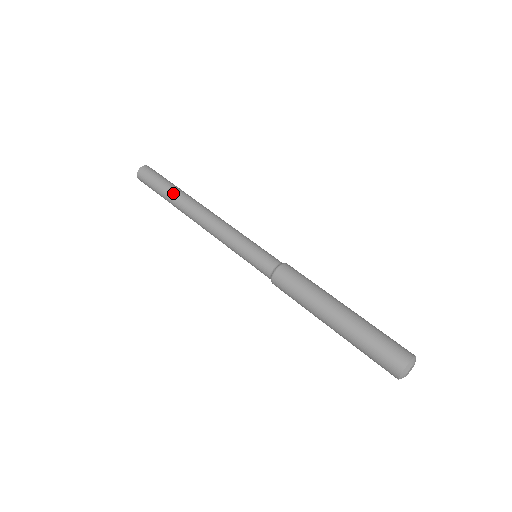
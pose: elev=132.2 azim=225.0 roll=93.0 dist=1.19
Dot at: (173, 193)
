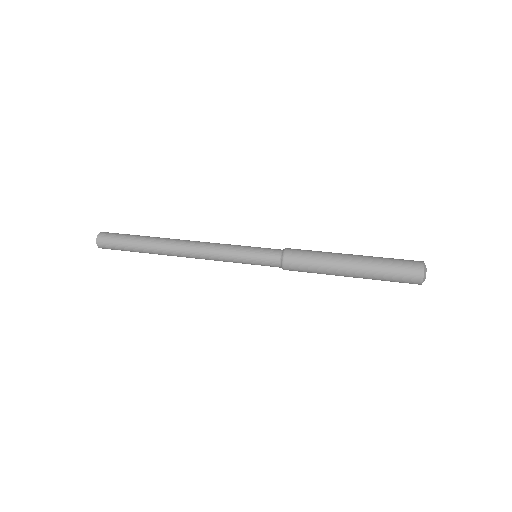
Dot at: occluded
